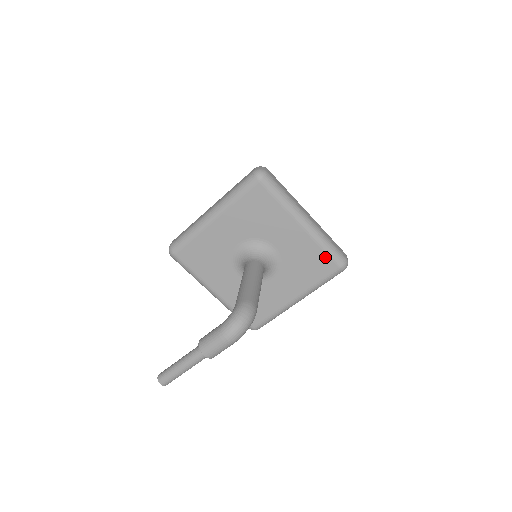
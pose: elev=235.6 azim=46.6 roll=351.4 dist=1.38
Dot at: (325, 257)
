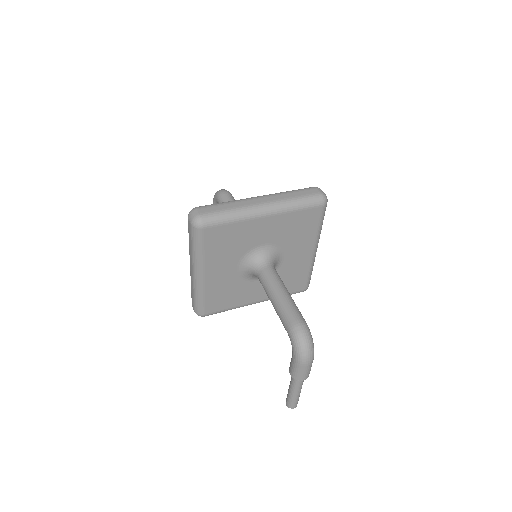
Dot at: (305, 212)
